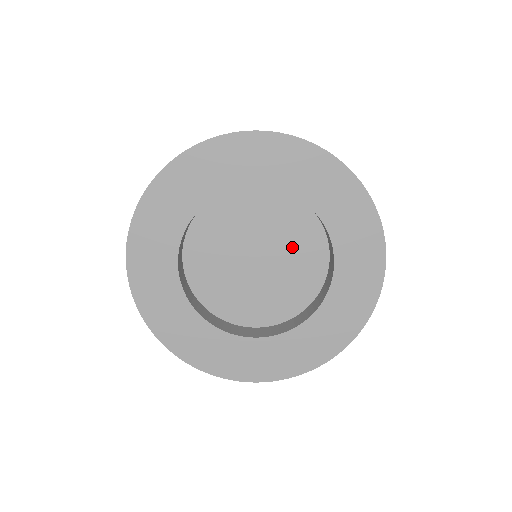
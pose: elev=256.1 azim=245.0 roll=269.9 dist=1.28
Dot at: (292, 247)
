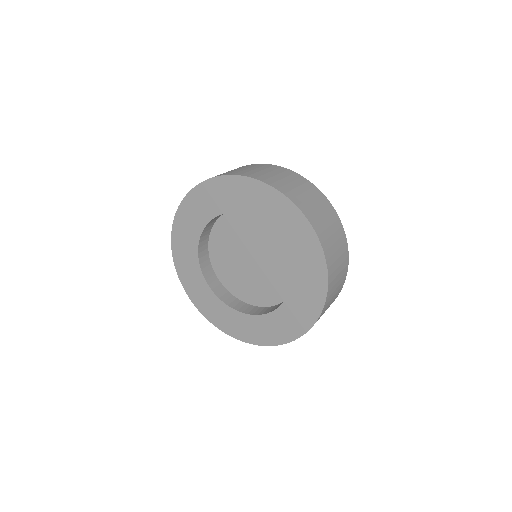
Dot at: (274, 254)
